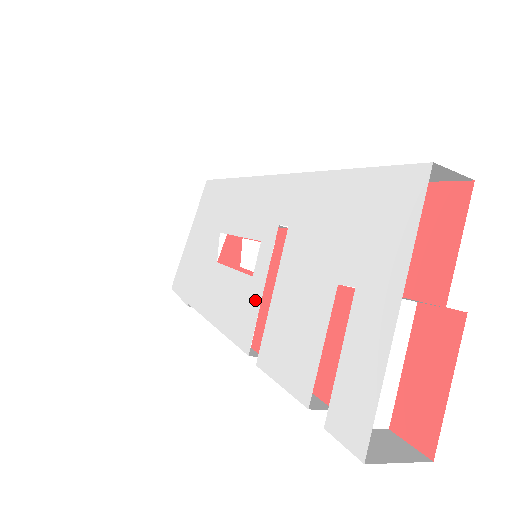
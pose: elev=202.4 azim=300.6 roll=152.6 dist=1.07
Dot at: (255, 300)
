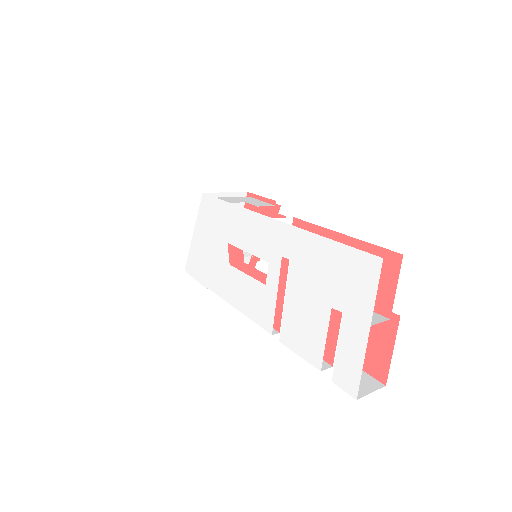
Dot at: (271, 301)
